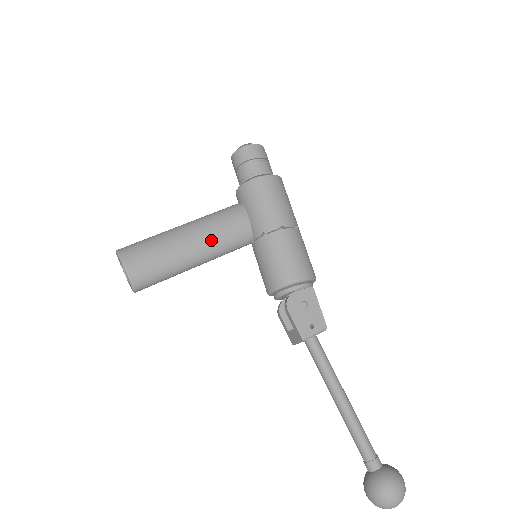
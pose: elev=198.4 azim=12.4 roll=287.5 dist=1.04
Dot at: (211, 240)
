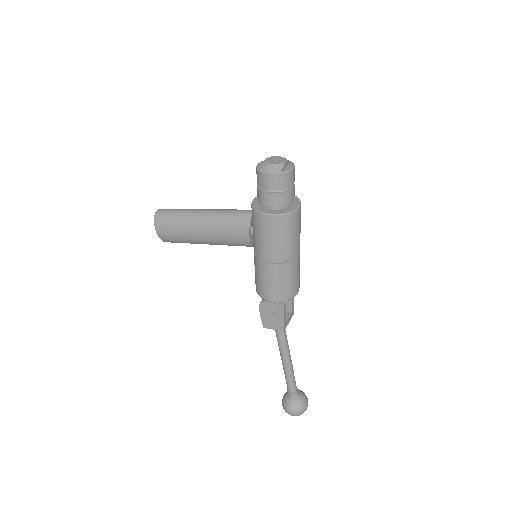
Dot at: (216, 239)
